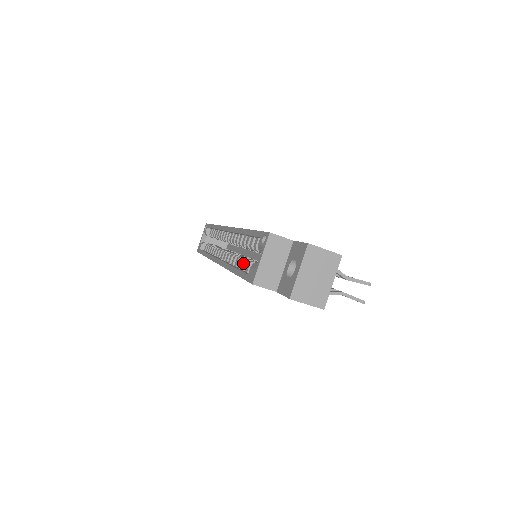
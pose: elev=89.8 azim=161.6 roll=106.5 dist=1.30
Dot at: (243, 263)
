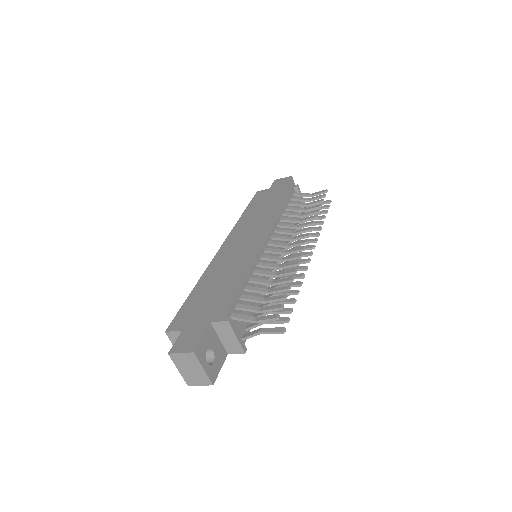
Dot at: occluded
